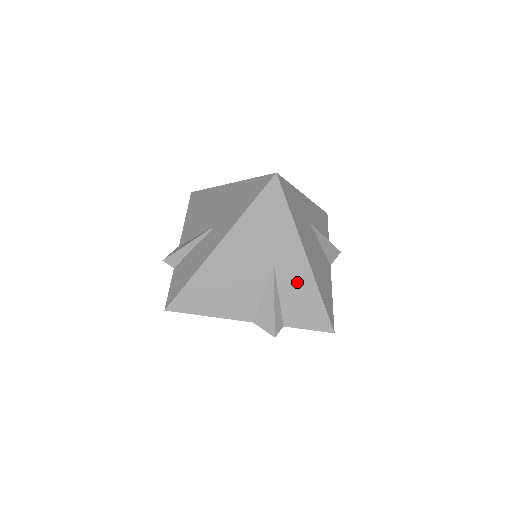
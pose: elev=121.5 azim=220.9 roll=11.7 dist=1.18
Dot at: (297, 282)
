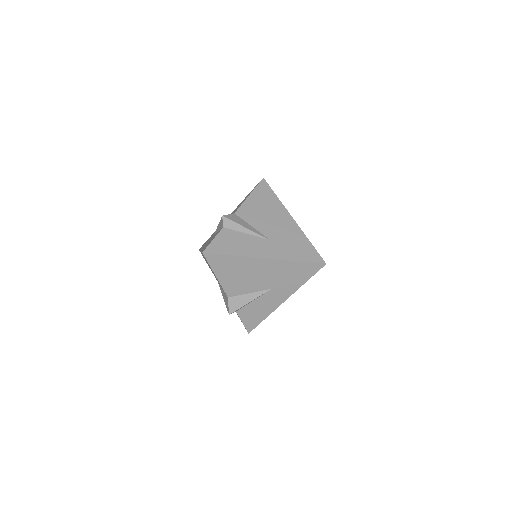
Dot at: (268, 304)
